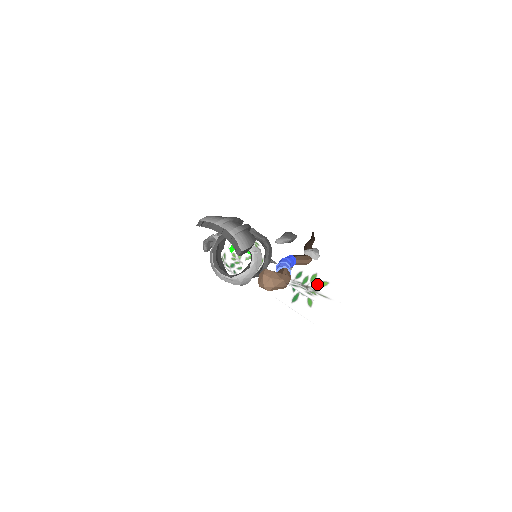
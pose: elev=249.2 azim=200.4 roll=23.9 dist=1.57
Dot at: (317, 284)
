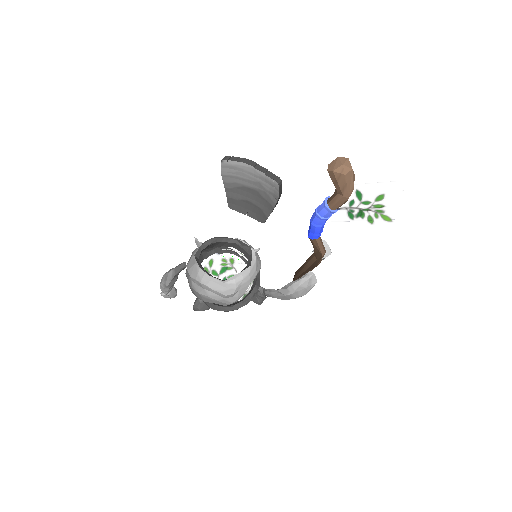
Dot at: occluded
